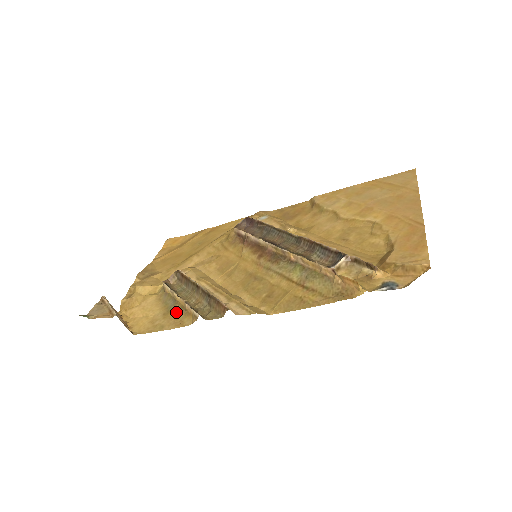
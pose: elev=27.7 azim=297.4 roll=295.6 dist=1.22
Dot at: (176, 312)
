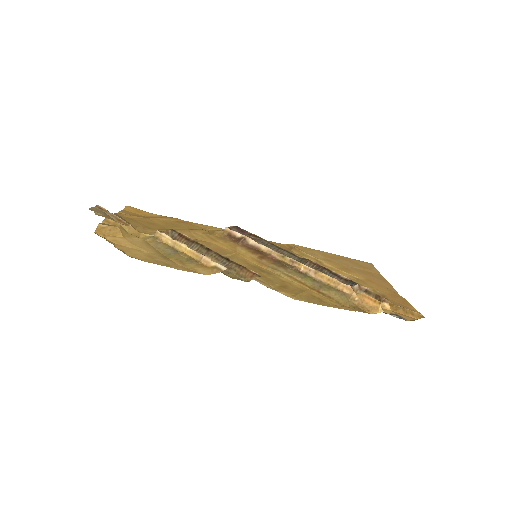
Dot at: (182, 260)
